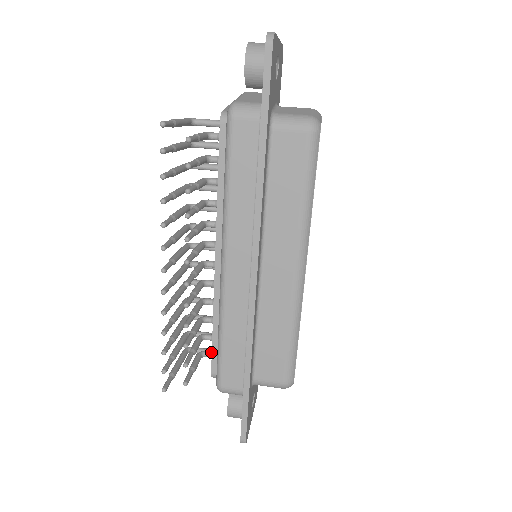
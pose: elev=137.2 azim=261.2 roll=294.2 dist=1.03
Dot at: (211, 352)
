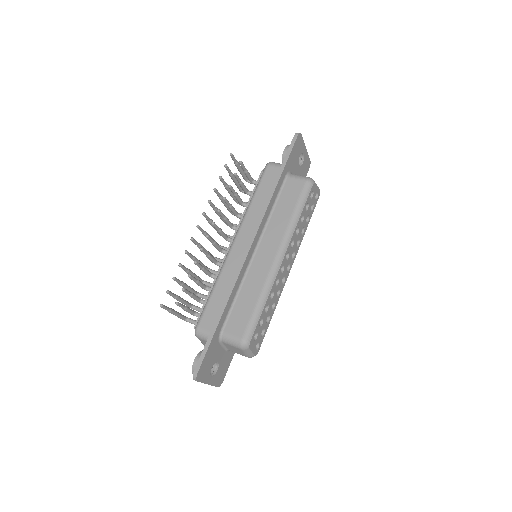
Dot at: occluded
